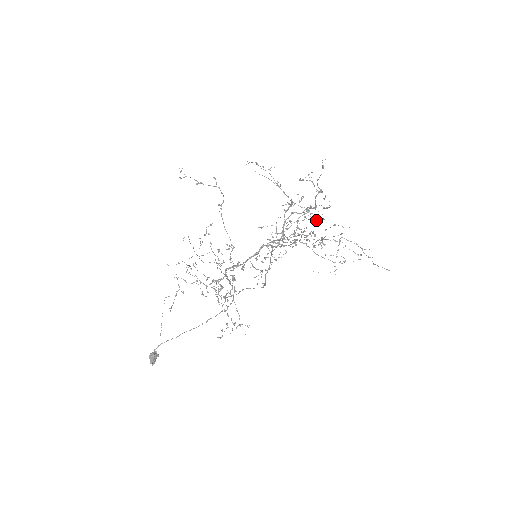
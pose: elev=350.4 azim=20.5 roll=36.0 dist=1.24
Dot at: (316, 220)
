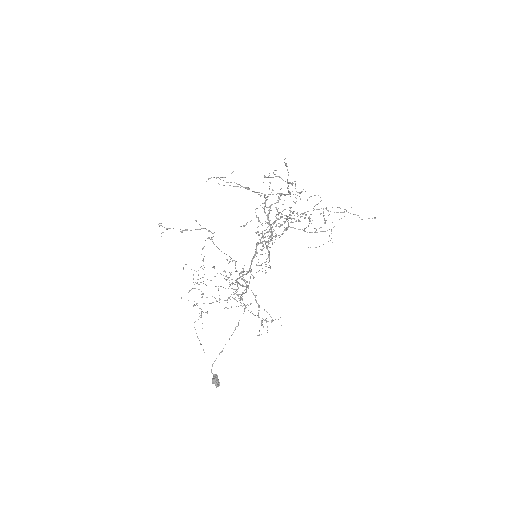
Dot at: (294, 202)
